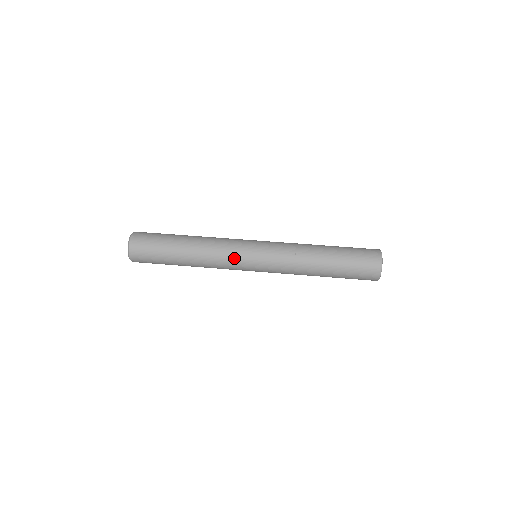
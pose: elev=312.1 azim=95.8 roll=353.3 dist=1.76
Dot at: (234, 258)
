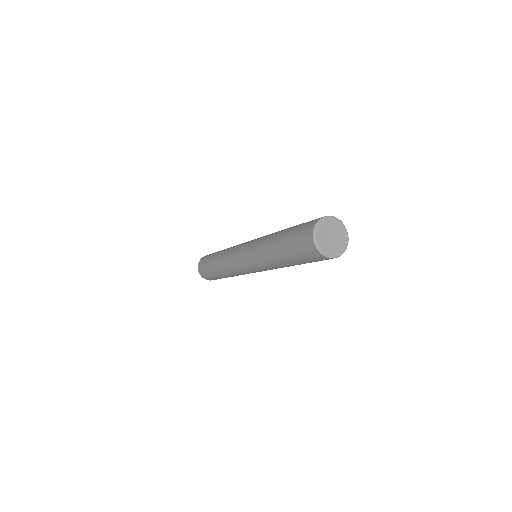
Dot at: occluded
